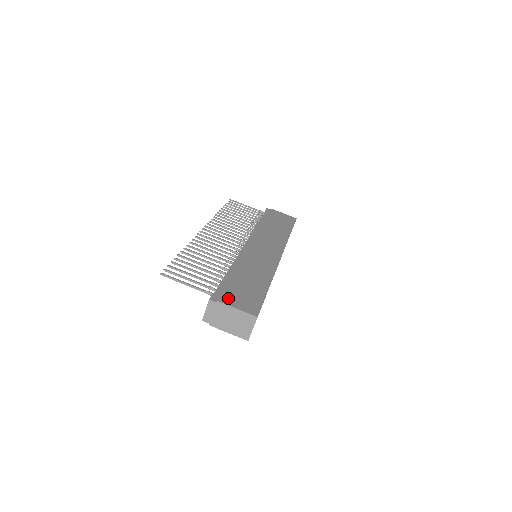
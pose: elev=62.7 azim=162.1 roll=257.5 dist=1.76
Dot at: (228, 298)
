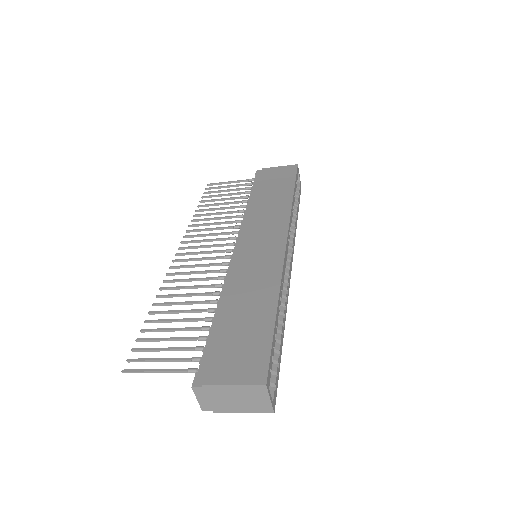
Dot at: (218, 370)
